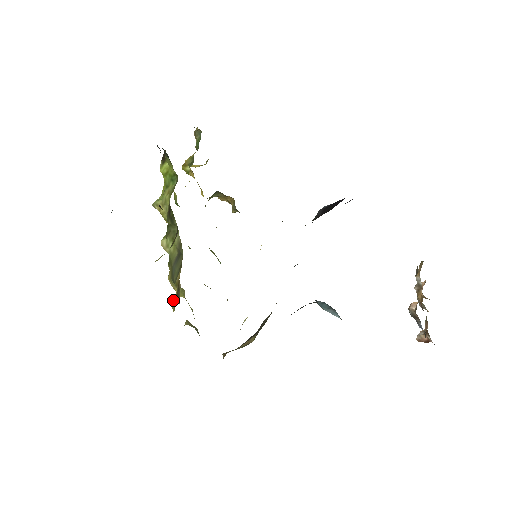
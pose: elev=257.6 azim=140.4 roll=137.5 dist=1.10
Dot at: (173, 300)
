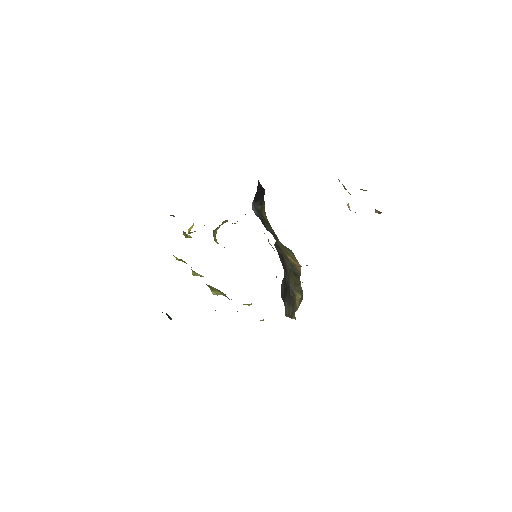
Dot at: occluded
